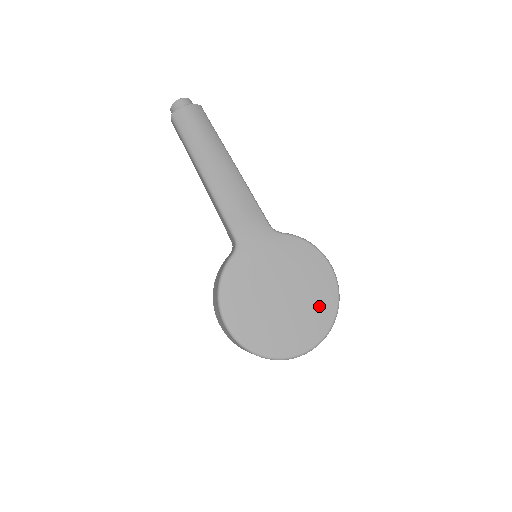
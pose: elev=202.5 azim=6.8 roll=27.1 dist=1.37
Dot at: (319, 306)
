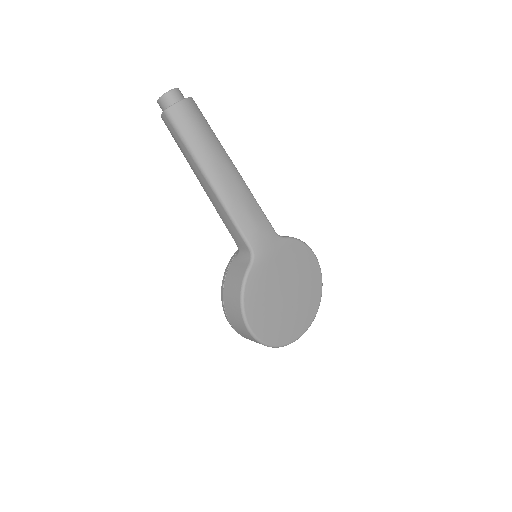
Dot at: (311, 296)
